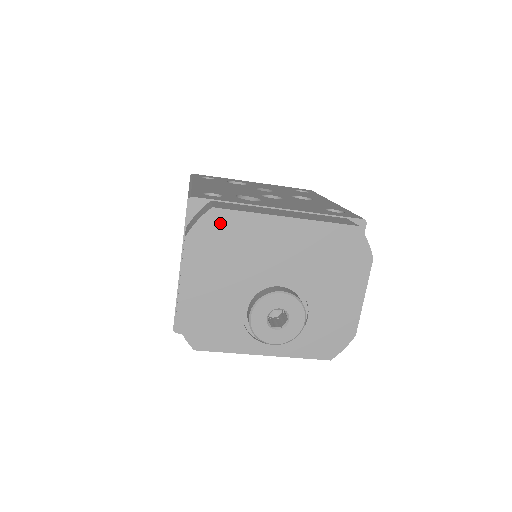
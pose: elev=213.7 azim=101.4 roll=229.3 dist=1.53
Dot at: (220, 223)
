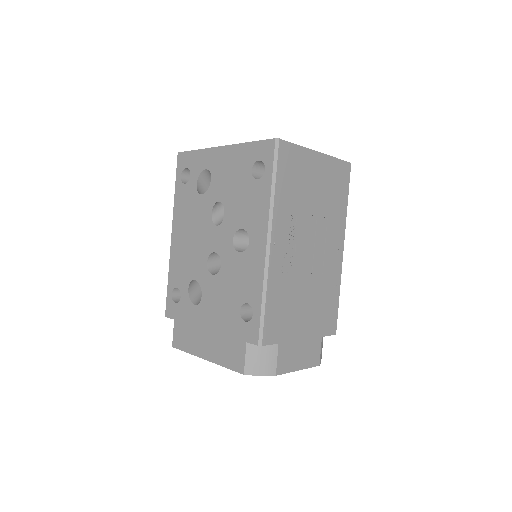
Dot at: occluded
